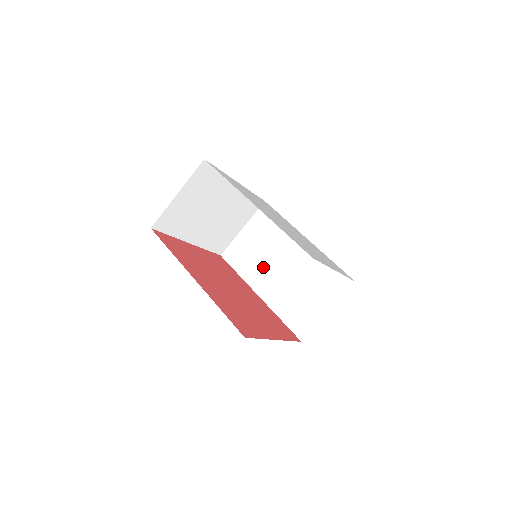
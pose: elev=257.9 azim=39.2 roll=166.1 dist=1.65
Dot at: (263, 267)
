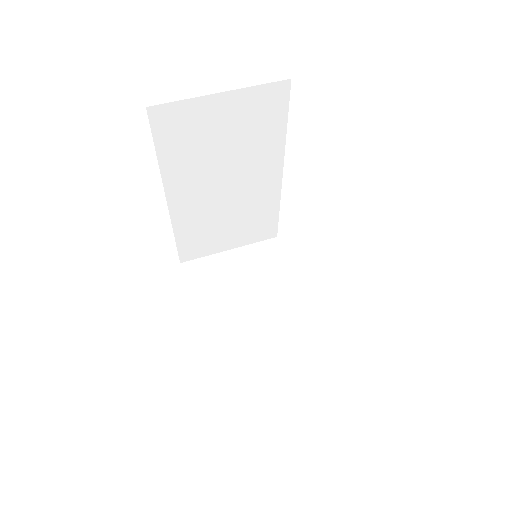
Dot at: occluded
